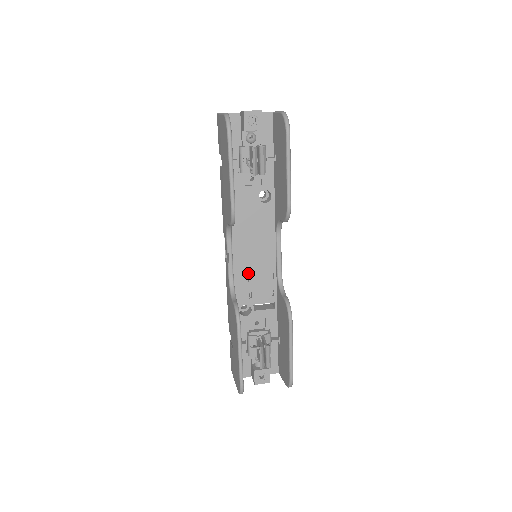
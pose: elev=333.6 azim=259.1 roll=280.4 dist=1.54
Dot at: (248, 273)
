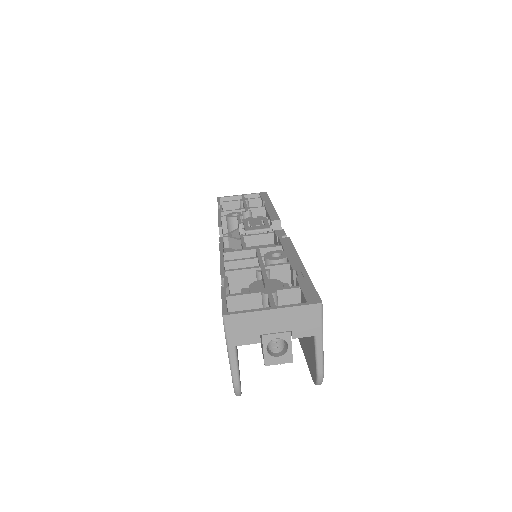
Dot at: occluded
